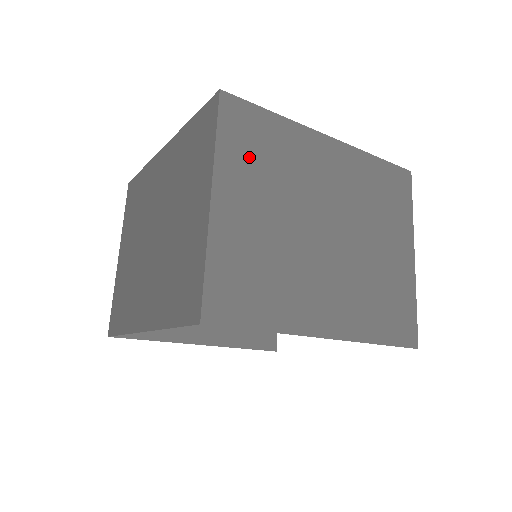
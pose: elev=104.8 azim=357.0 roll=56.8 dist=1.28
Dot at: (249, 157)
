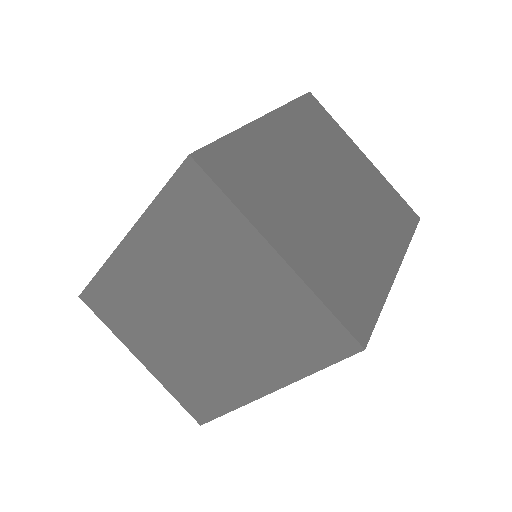
Dot at: (257, 192)
